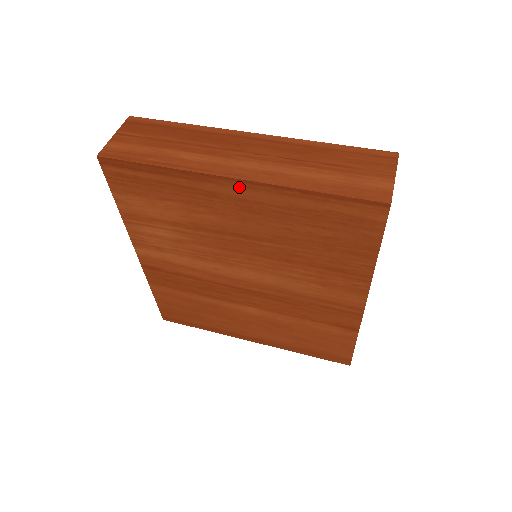
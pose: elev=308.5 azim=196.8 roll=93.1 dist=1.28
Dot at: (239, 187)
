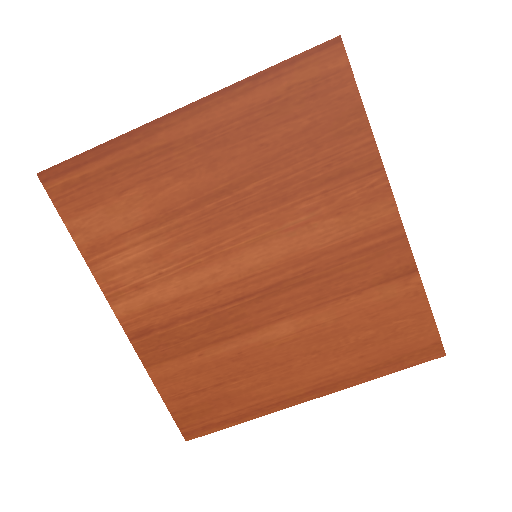
Dot at: (191, 117)
